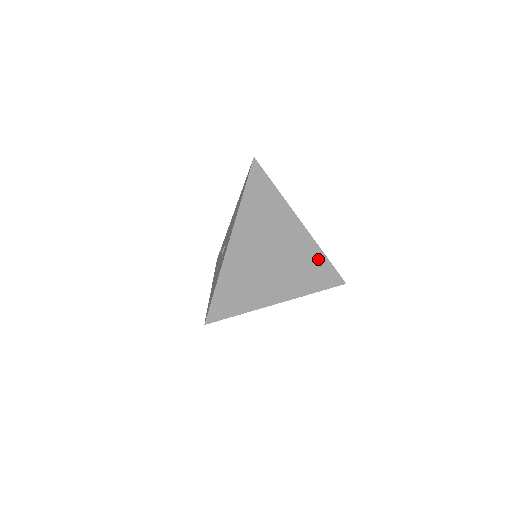
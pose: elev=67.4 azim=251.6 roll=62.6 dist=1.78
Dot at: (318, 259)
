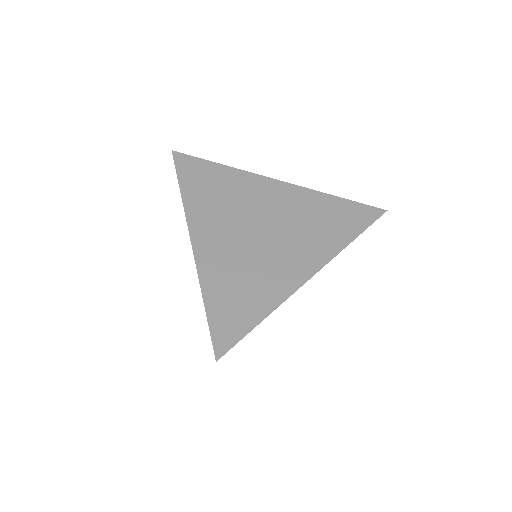
Dot at: (327, 204)
